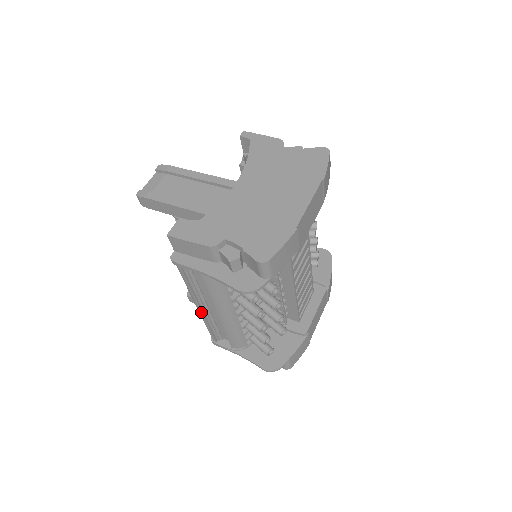
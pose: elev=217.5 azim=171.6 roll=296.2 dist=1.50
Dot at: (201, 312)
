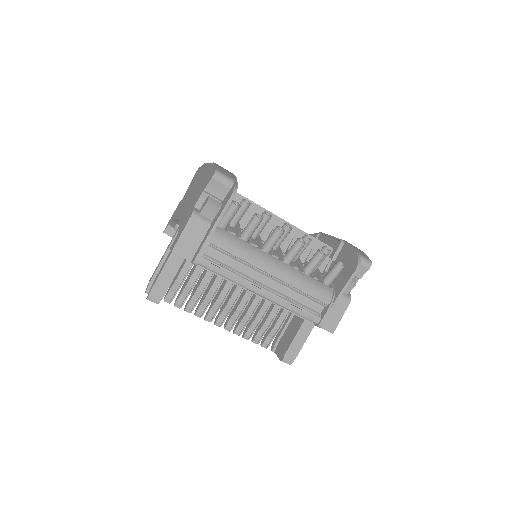
Dot at: (270, 295)
